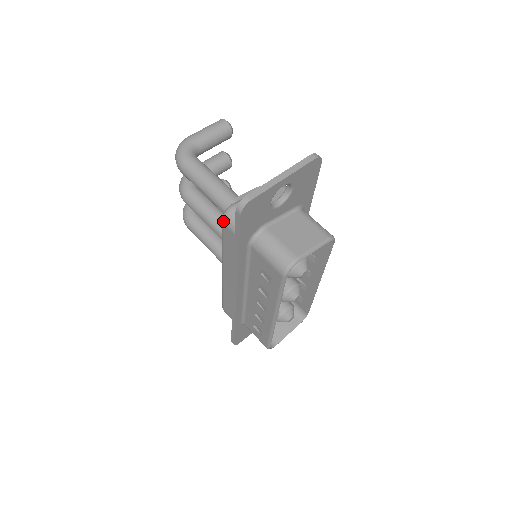
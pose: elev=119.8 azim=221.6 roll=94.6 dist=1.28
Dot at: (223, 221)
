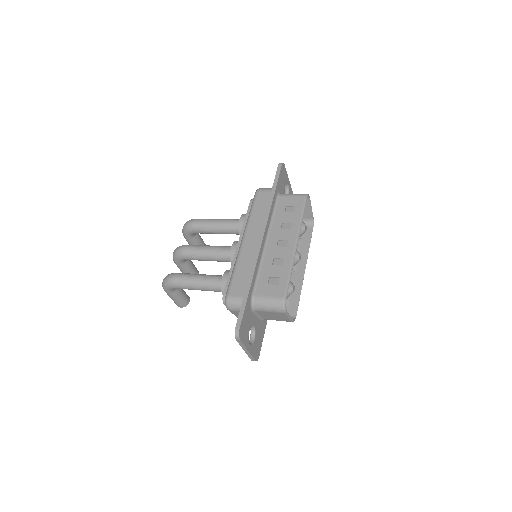
Dot at: (258, 190)
